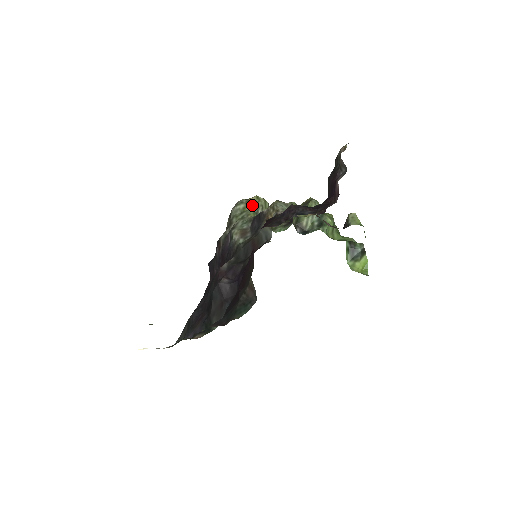
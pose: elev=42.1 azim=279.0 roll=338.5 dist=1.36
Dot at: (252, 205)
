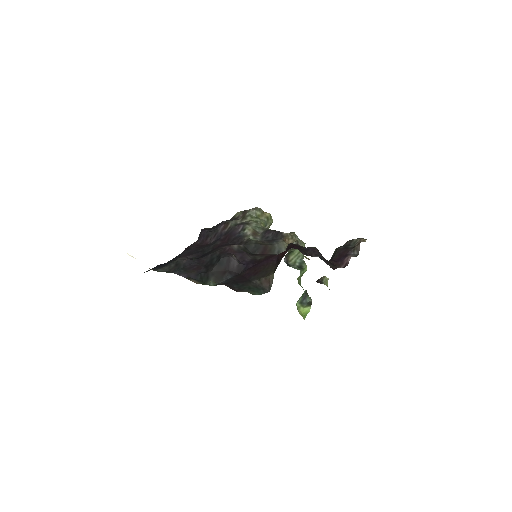
Dot at: (265, 218)
